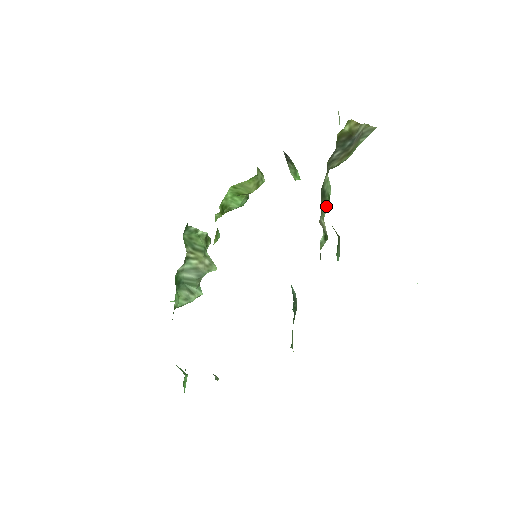
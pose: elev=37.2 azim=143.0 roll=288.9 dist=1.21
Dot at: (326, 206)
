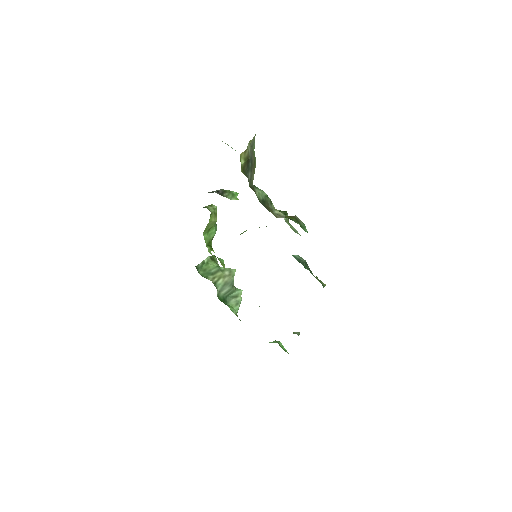
Dot at: (270, 202)
